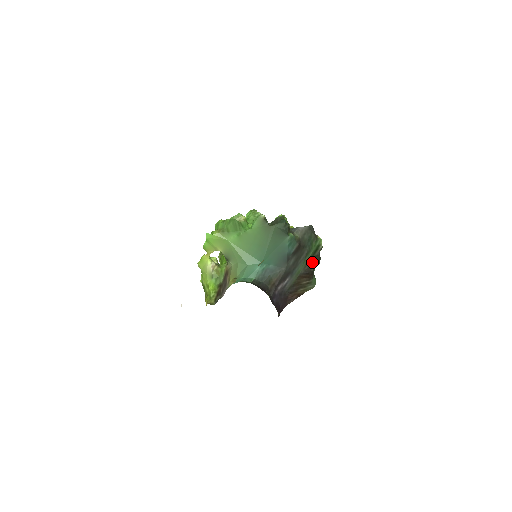
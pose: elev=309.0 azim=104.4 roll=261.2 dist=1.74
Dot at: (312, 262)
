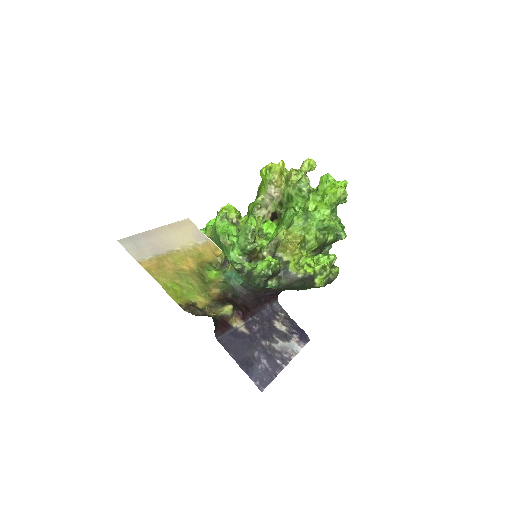
Dot at: occluded
